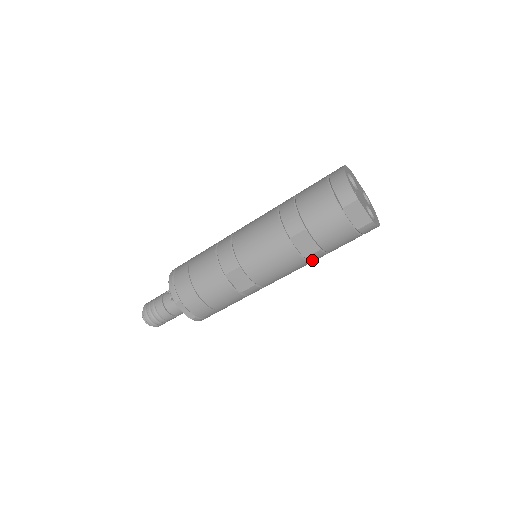
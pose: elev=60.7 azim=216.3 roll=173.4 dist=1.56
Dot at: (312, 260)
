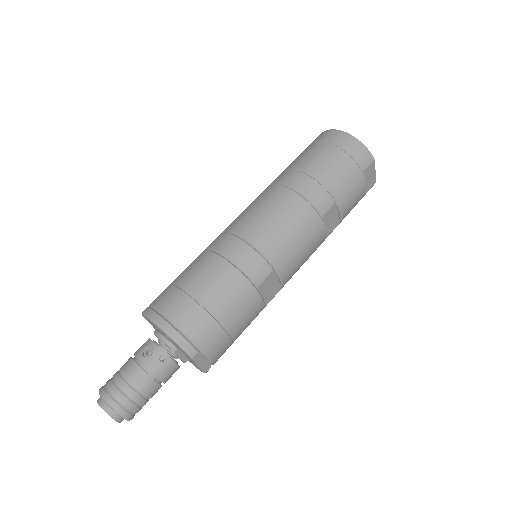
Dot at: occluded
